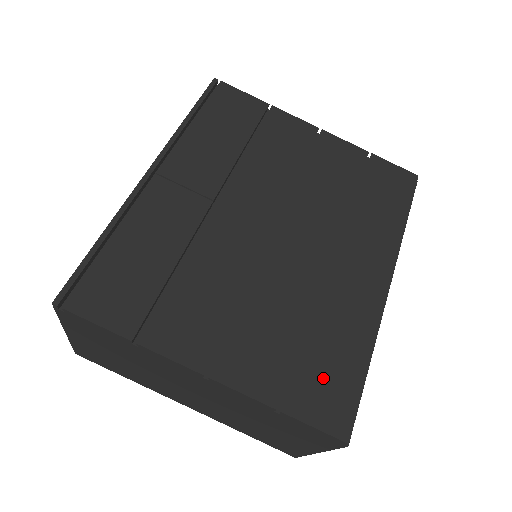
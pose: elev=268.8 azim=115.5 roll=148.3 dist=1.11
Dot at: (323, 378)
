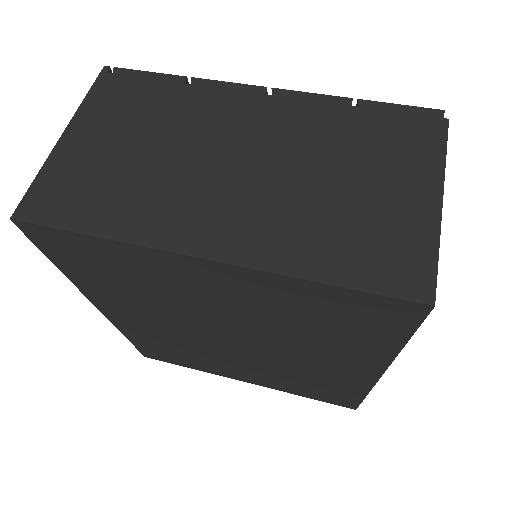
Dot at: occluded
